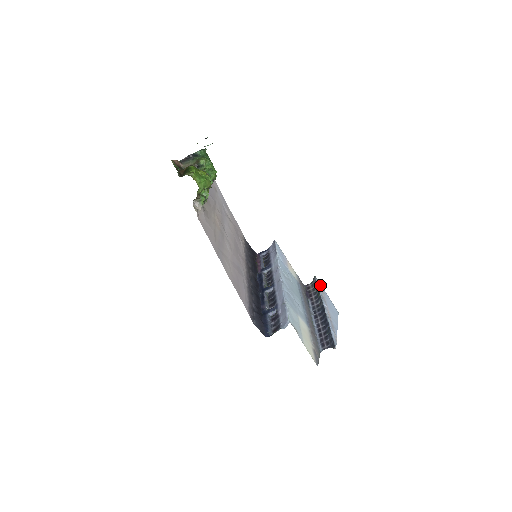
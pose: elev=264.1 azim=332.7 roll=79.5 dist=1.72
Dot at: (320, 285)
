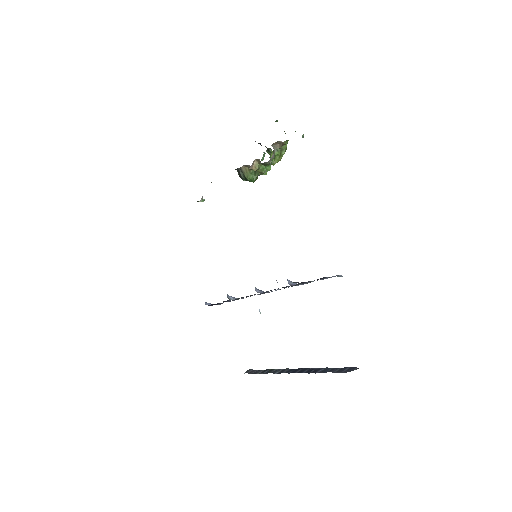
Dot at: occluded
